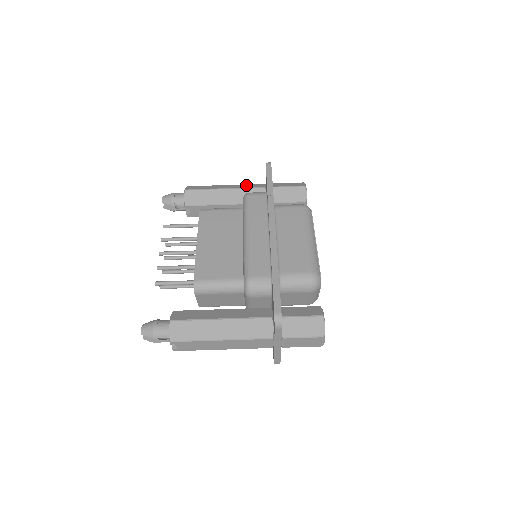
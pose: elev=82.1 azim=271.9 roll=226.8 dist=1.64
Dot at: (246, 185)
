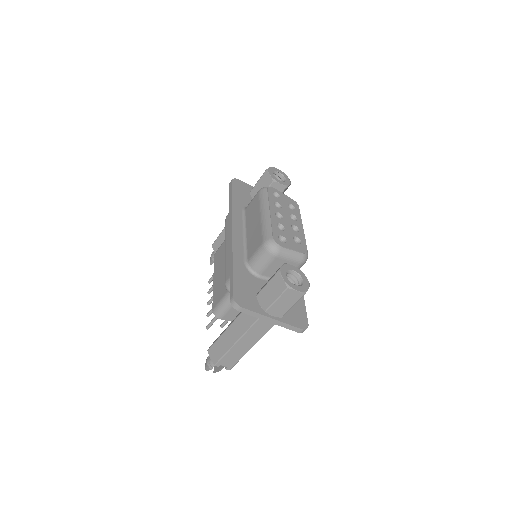
Dot at: occluded
